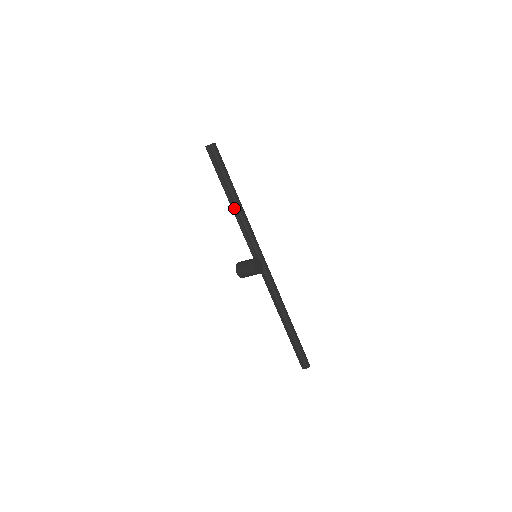
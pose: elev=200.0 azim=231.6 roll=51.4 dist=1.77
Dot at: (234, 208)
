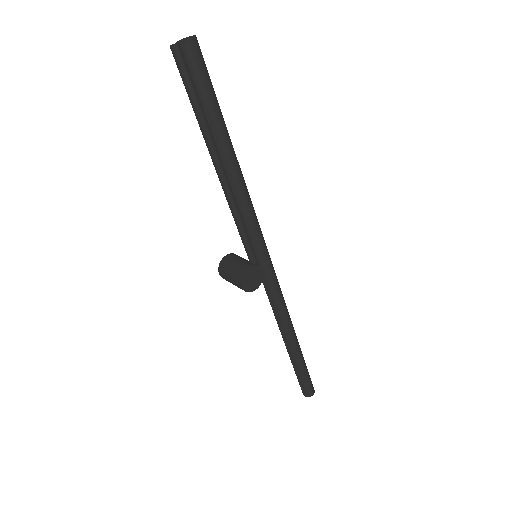
Dot at: (222, 180)
